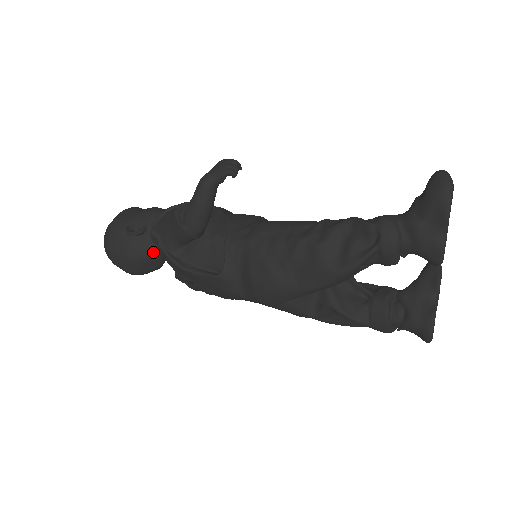
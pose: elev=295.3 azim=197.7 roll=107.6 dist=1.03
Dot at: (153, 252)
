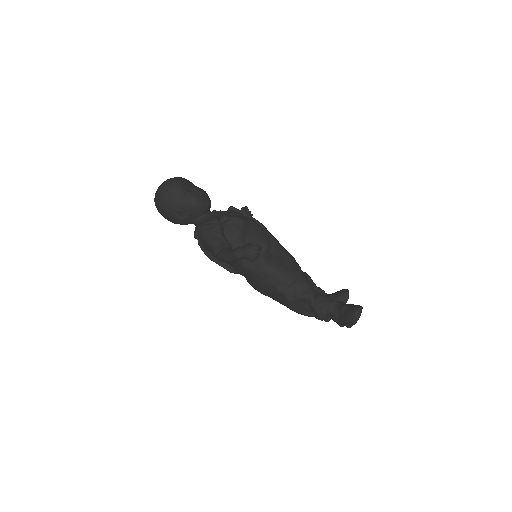
Dot at: occluded
